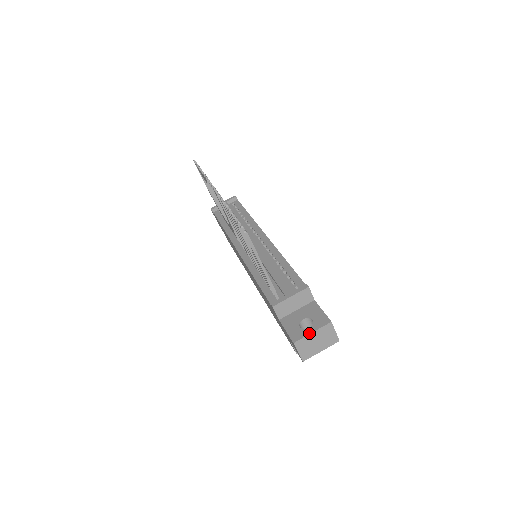
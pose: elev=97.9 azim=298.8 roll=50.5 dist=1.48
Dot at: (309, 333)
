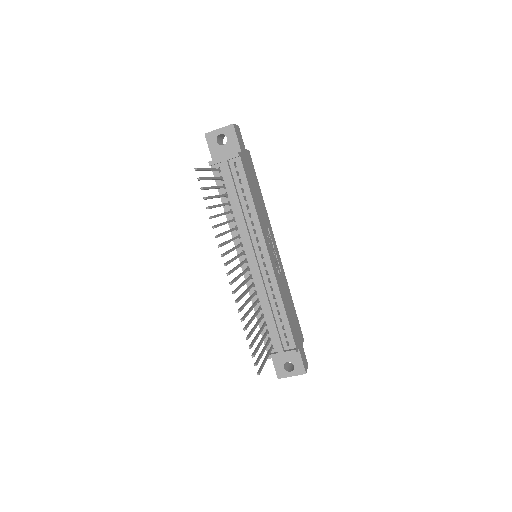
Dot at: (290, 376)
